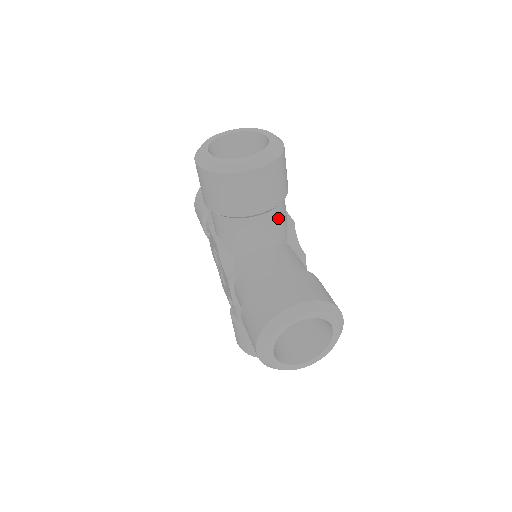
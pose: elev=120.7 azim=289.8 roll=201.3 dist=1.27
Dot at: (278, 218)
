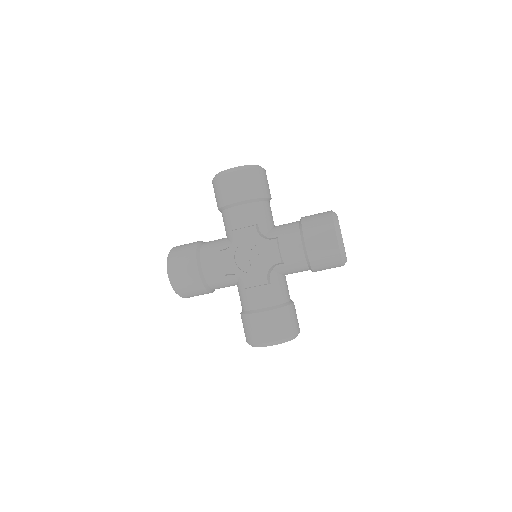
Dot at: occluded
